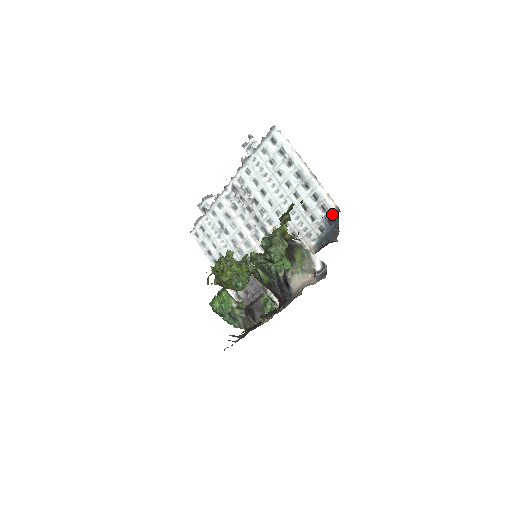
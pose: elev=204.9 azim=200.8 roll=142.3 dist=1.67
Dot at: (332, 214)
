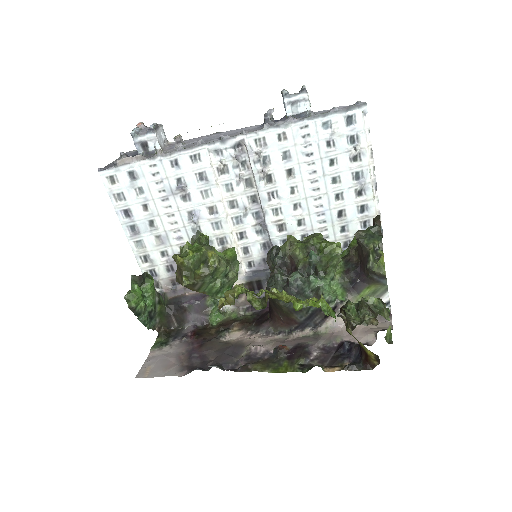
Dot at: occluded
